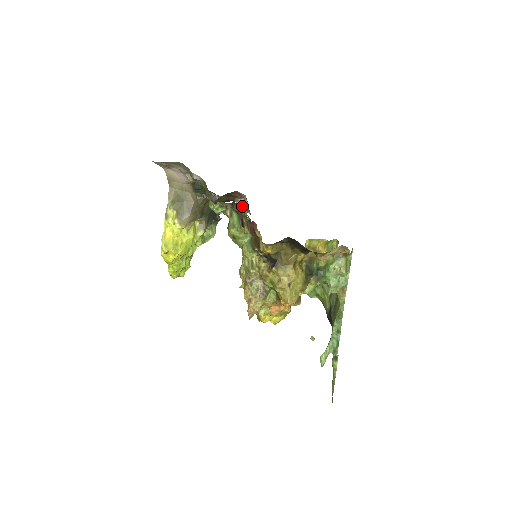
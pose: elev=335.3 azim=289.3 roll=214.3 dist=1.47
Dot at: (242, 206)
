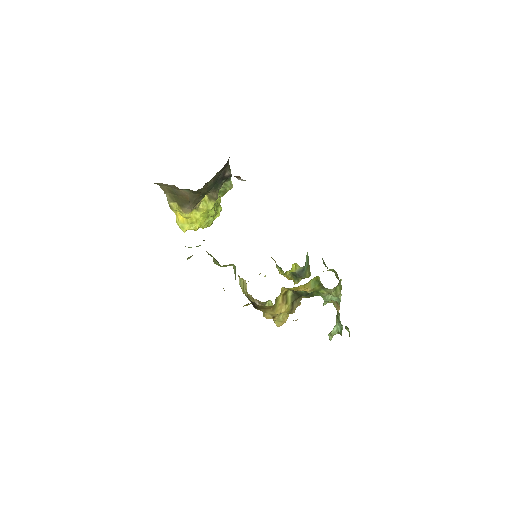
Dot at: occluded
